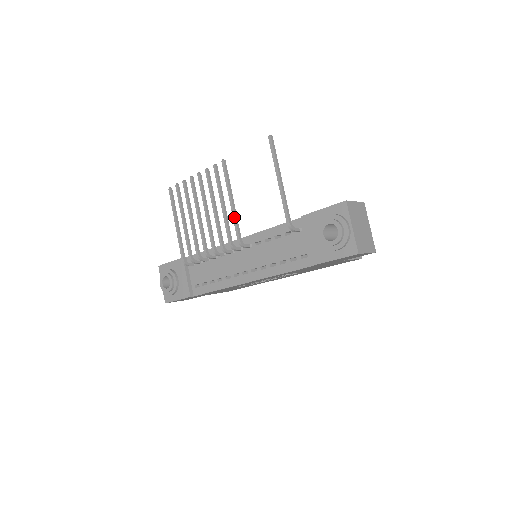
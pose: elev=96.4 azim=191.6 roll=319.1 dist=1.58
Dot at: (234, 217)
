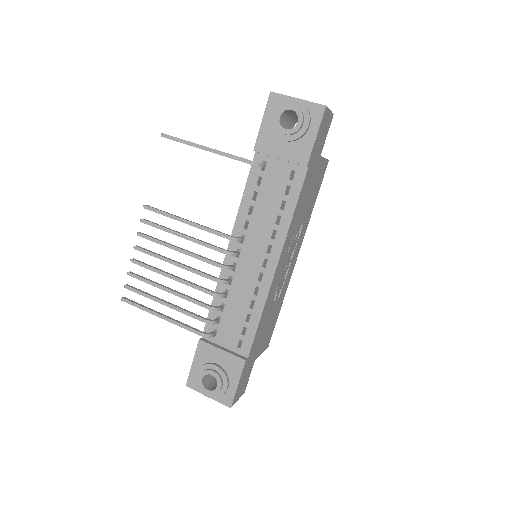
Dot at: (204, 228)
